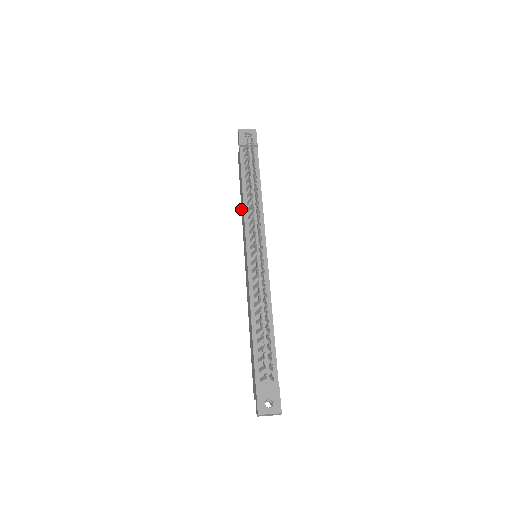
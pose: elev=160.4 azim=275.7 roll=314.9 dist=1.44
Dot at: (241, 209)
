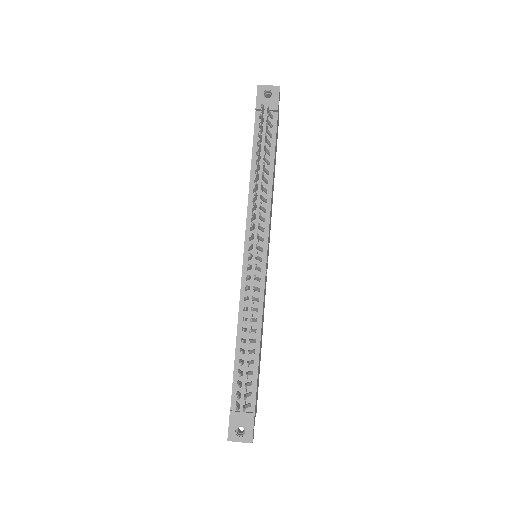
Dot at: occluded
